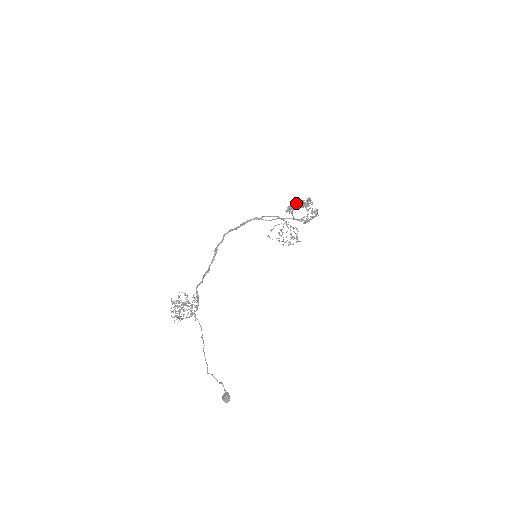
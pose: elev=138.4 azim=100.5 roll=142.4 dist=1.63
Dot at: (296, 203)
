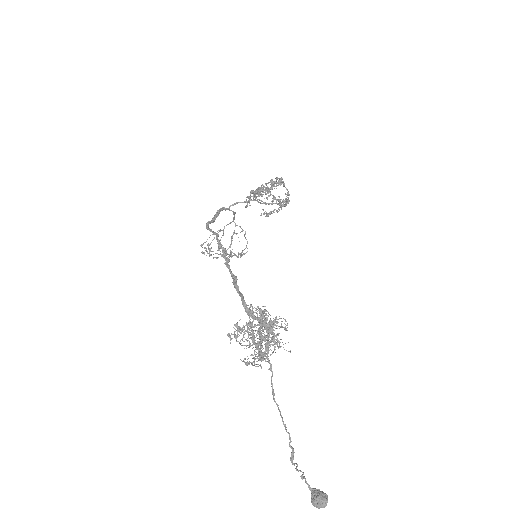
Dot at: (261, 186)
